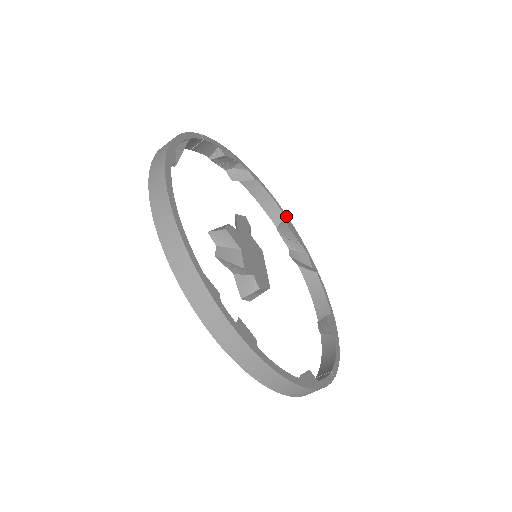
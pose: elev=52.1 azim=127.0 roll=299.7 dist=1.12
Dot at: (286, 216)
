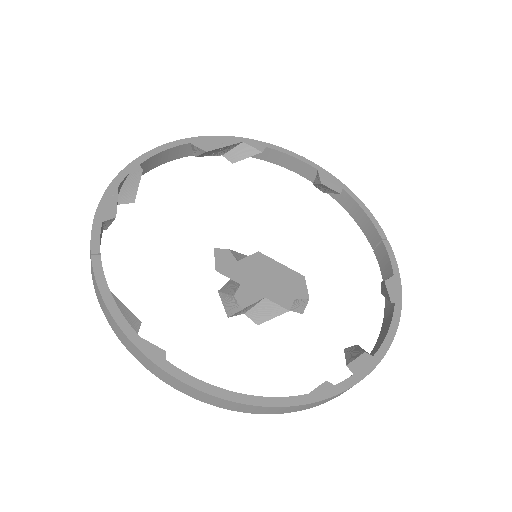
Dot at: (190, 141)
